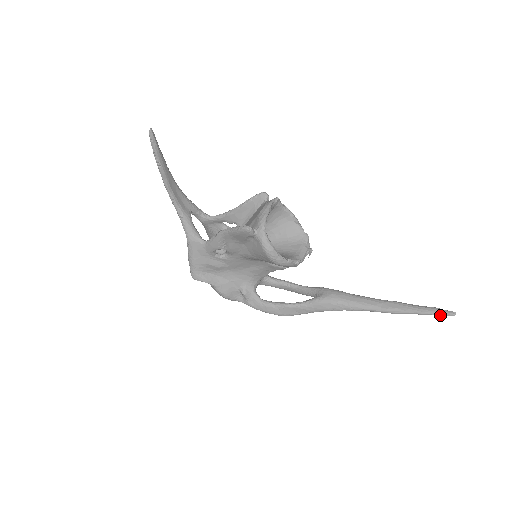
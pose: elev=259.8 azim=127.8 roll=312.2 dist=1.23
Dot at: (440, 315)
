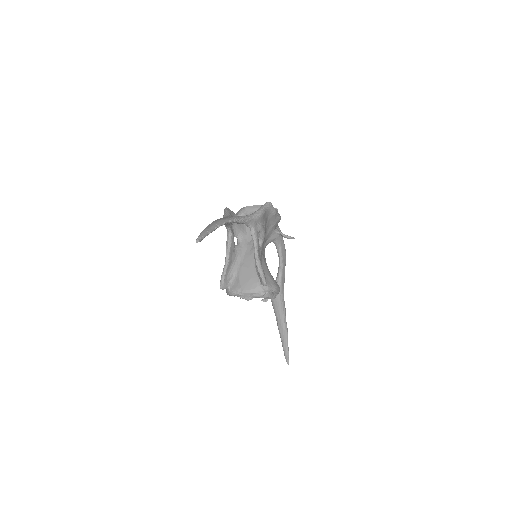
Dot at: (285, 356)
